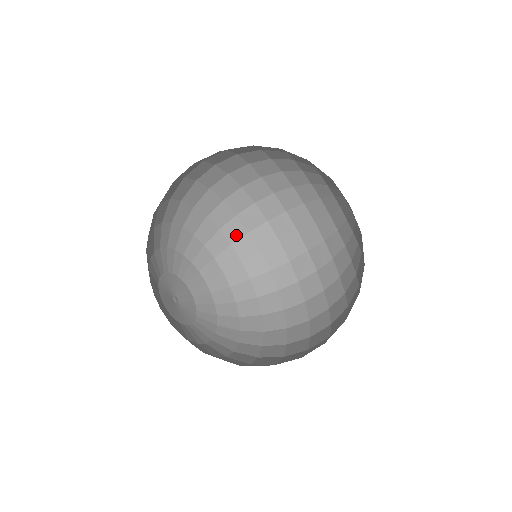
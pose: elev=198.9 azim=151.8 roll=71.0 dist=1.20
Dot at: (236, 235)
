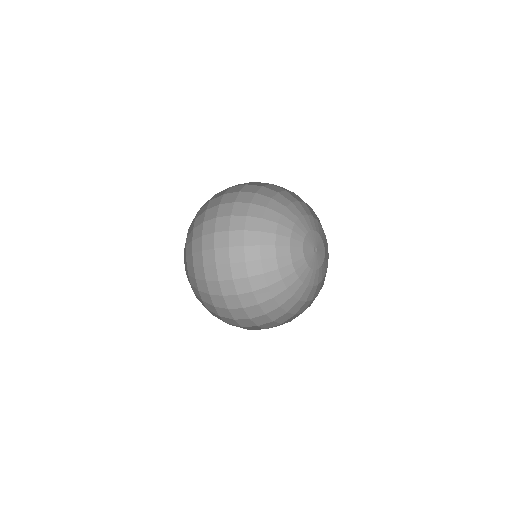
Dot at: (210, 217)
